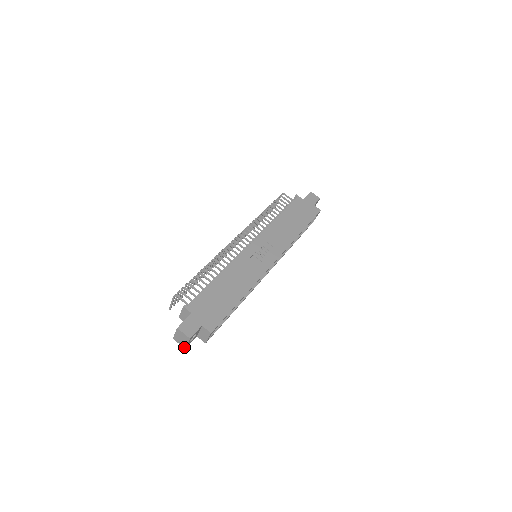
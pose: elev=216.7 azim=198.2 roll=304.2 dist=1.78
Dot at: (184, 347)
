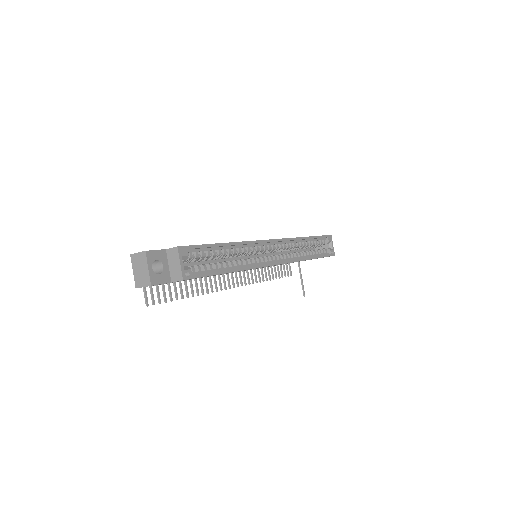
Dot at: (149, 284)
